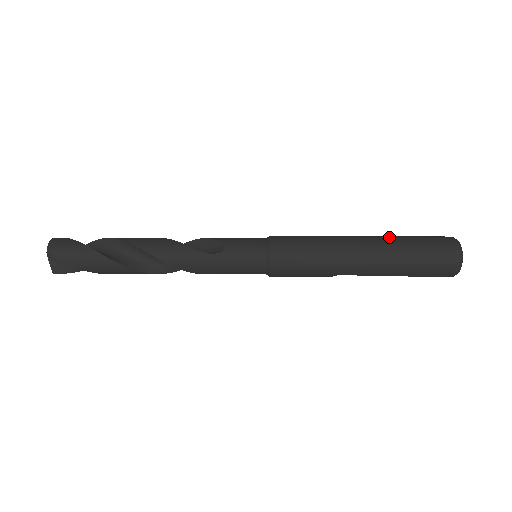
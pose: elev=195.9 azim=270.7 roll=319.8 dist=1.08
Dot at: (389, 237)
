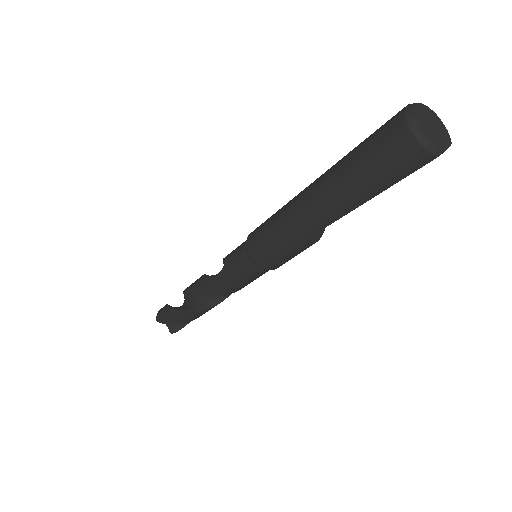
Dot at: (338, 161)
